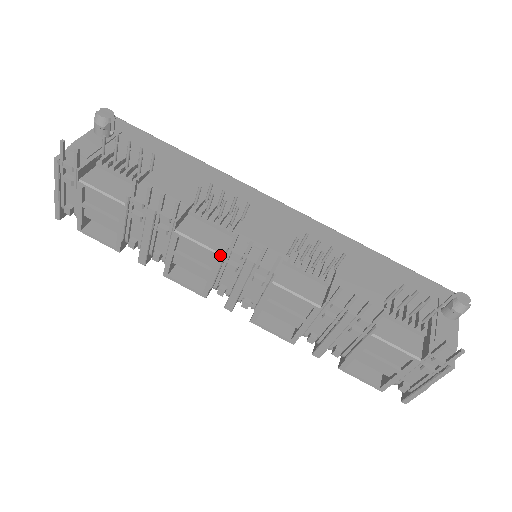
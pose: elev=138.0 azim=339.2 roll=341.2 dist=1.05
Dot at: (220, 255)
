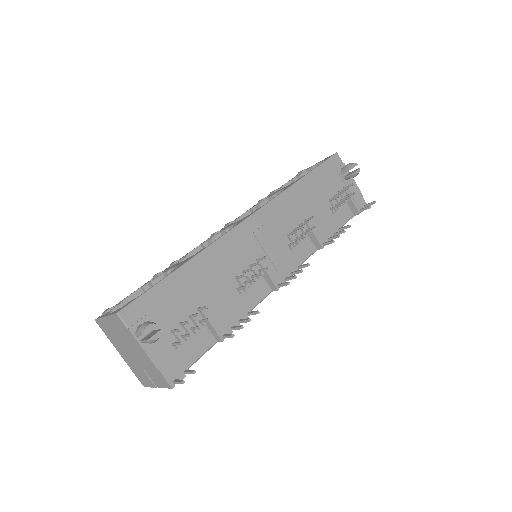
Dot at: occluded
